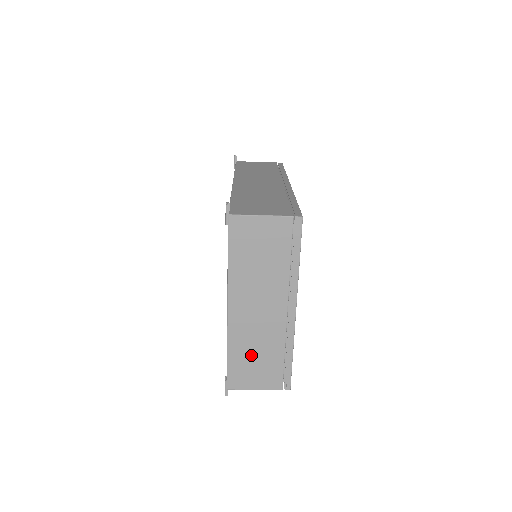
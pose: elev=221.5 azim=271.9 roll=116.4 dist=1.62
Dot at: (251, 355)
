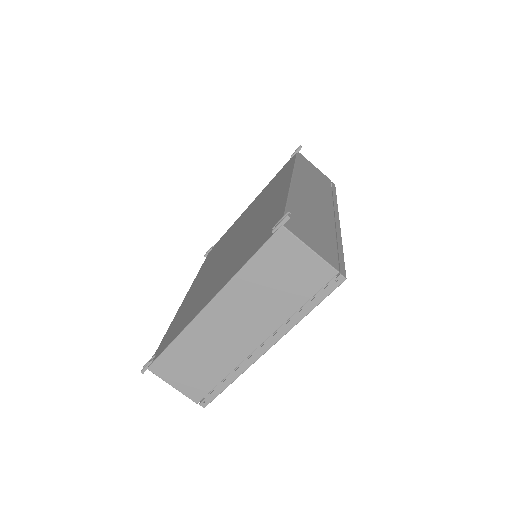
Dot at: (195, 357)
